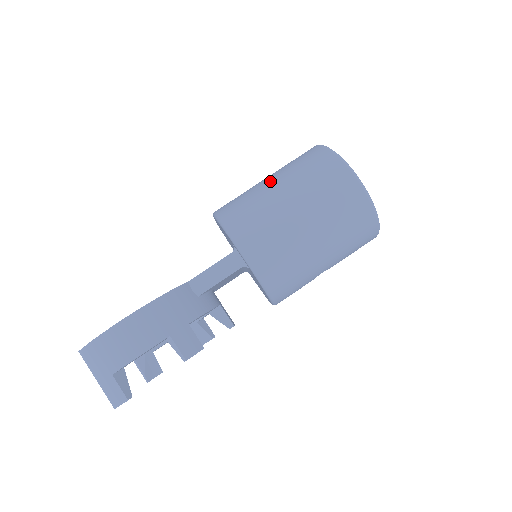
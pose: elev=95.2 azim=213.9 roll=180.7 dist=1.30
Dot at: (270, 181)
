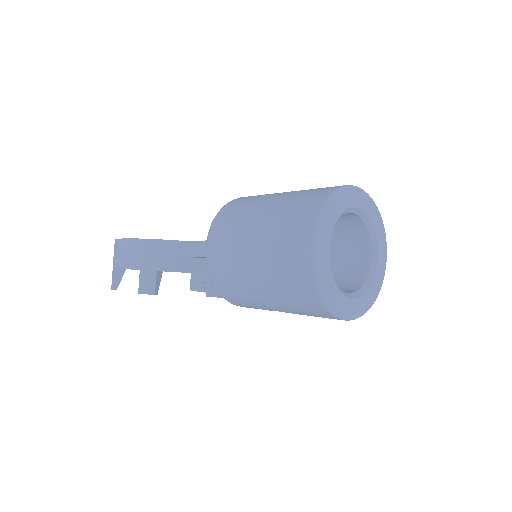
Dot at: (273, 198)
